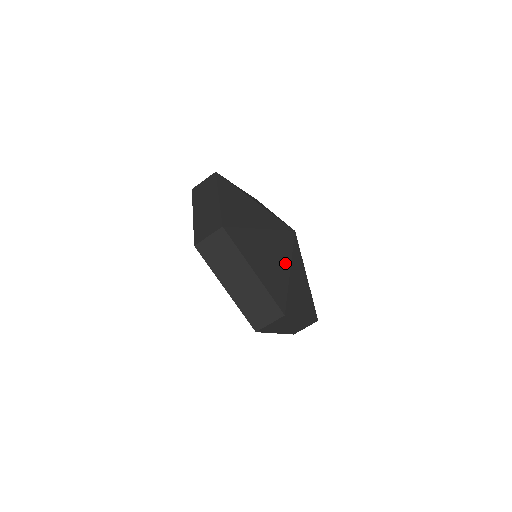
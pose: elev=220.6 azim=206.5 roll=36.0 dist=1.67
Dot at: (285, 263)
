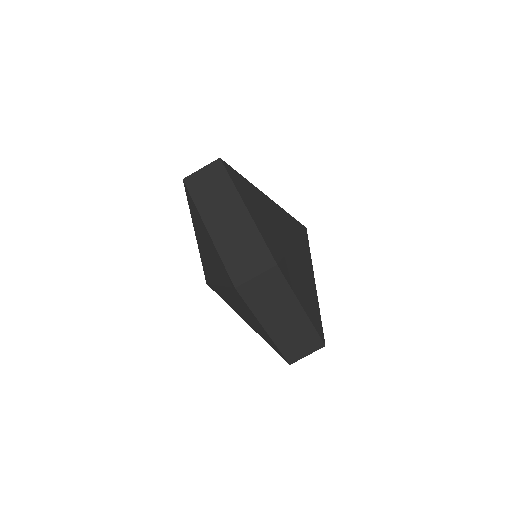
Dot at: occluded
